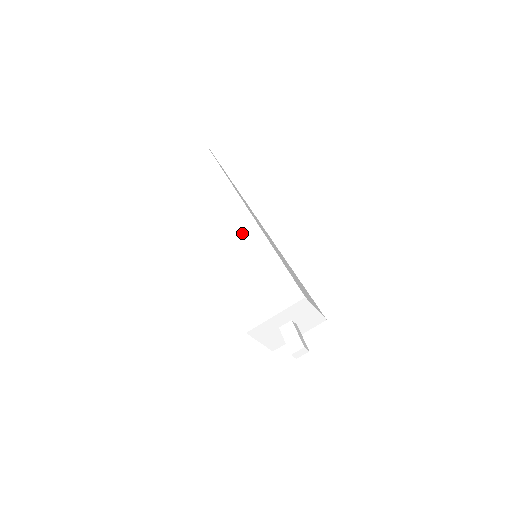
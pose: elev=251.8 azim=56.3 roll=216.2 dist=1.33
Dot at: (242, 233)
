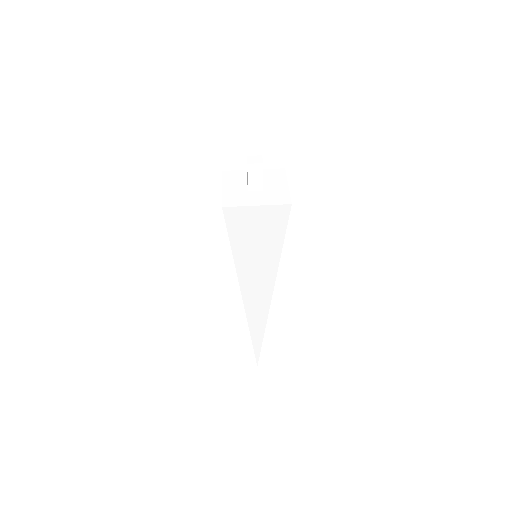
Dot at: occluded
